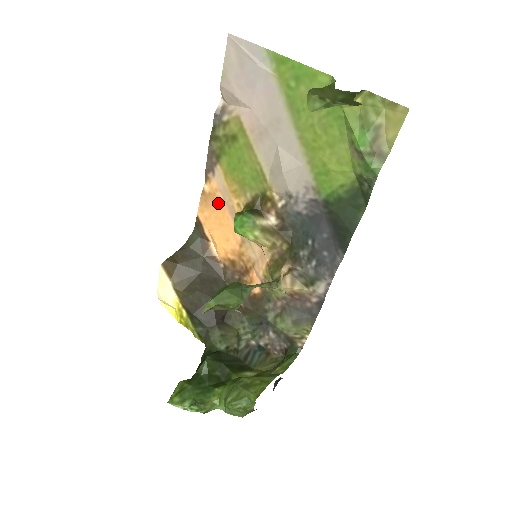
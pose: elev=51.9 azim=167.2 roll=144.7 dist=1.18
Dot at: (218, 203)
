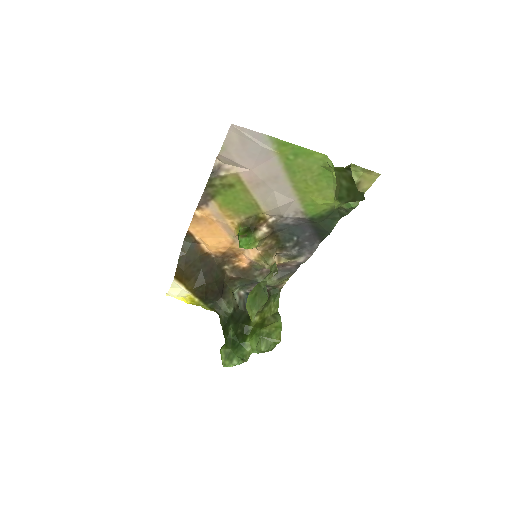
Dot at: (211, 222)
